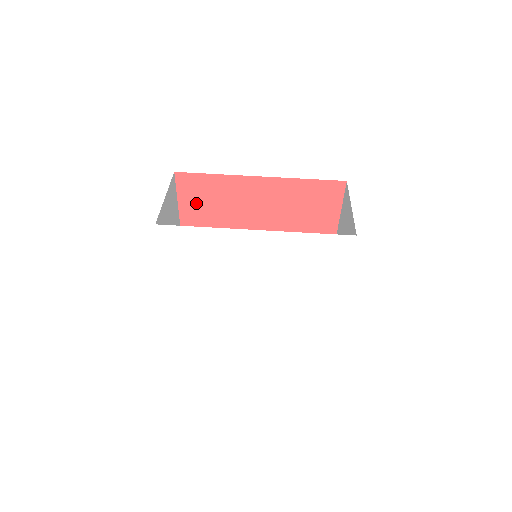
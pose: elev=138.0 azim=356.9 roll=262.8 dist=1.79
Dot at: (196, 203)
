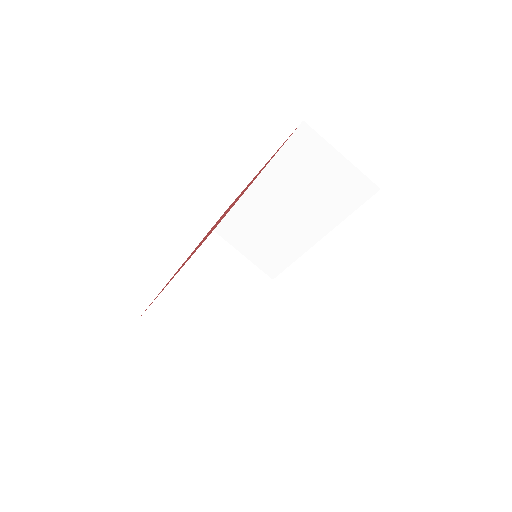
Dot at: occluded
